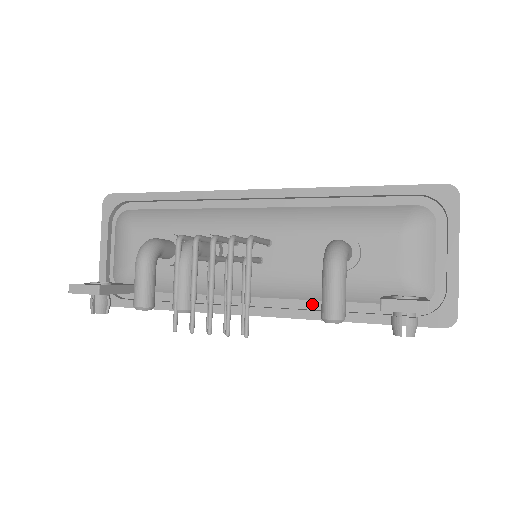
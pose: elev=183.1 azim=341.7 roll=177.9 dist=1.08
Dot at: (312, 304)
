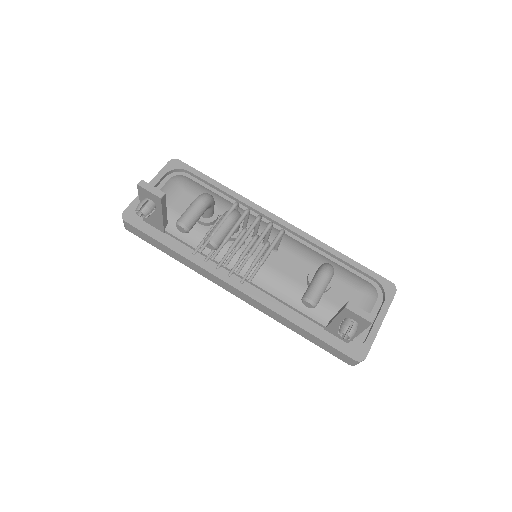
Dot at: (278, 304)
